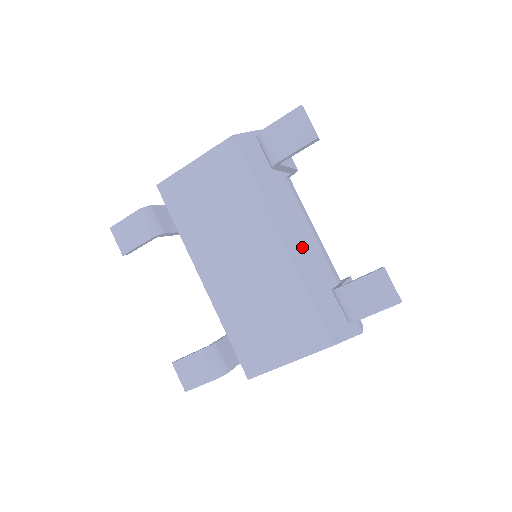
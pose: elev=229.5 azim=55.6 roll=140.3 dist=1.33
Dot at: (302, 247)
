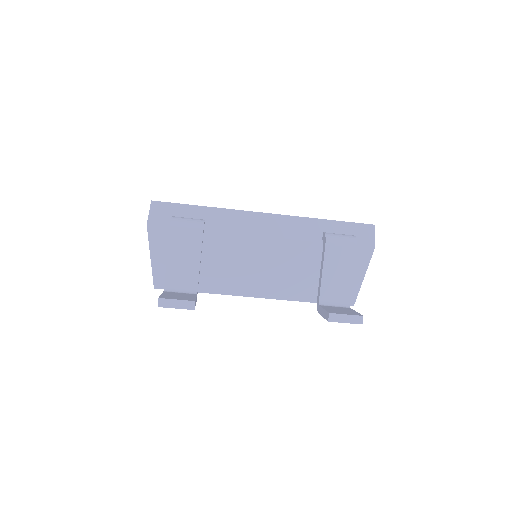
Dot at: (272, 274)
